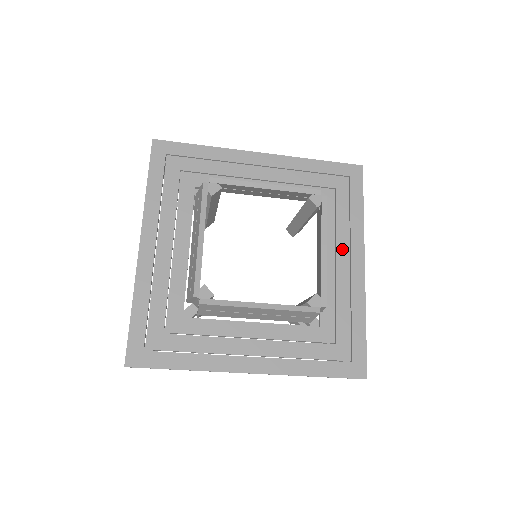
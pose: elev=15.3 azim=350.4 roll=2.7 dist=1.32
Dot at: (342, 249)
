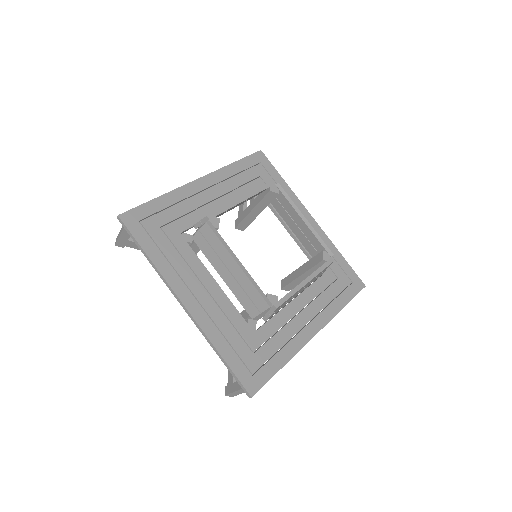
Dot at: occluded
